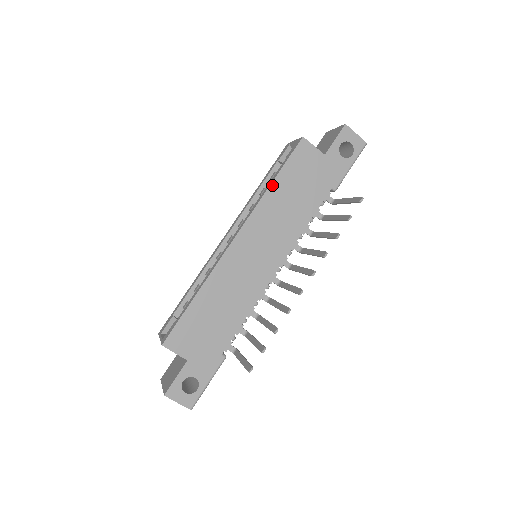
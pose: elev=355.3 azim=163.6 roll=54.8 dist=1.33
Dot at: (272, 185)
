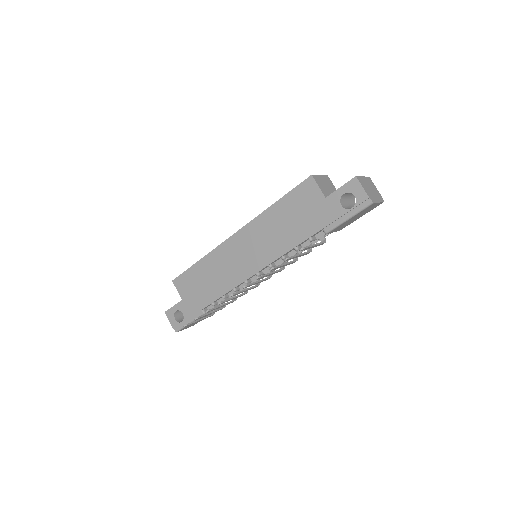
Dot at: (273, 206)
